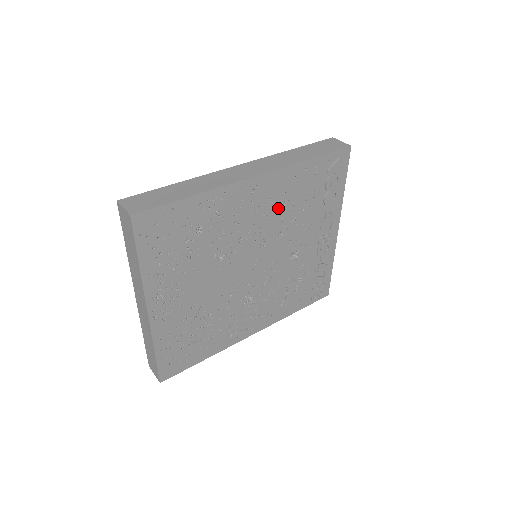
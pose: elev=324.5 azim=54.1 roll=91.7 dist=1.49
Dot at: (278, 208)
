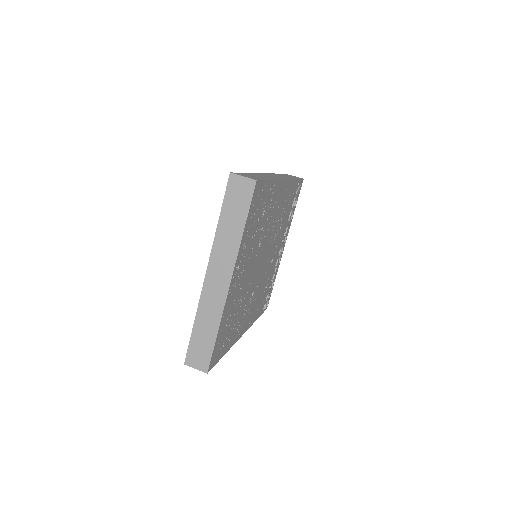
Dot at: (281, 212)
